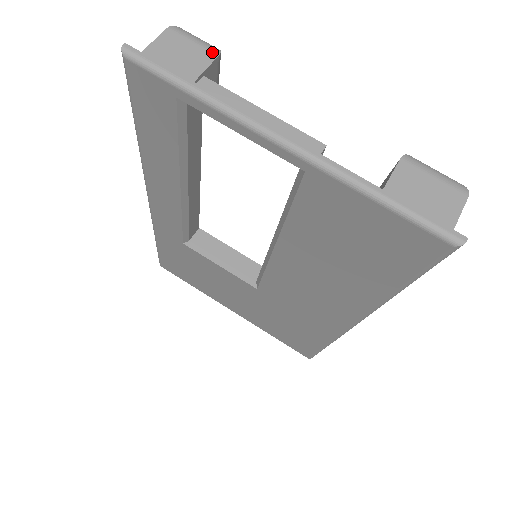
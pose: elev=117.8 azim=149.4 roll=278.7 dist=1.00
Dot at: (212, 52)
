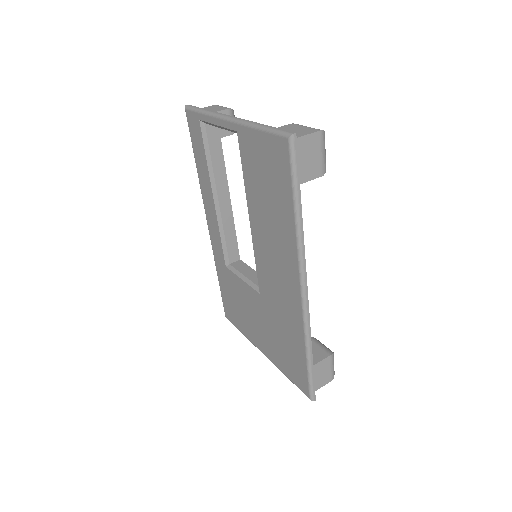
Dot at: (227, 108)
